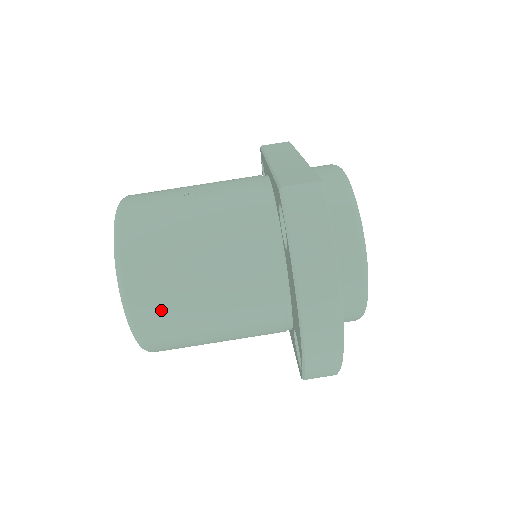
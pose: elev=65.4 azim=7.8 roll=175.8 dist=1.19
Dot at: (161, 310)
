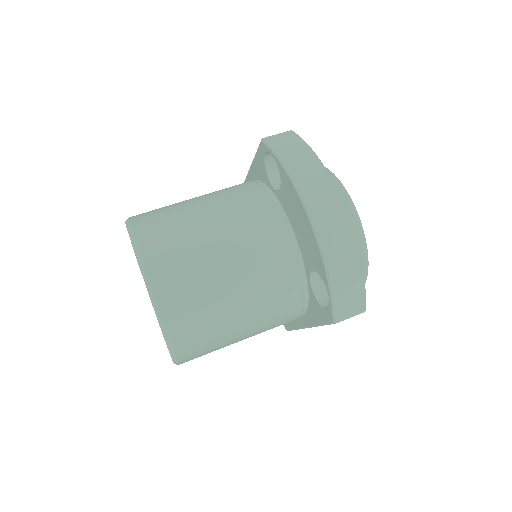
Dot at: (179, 270)
